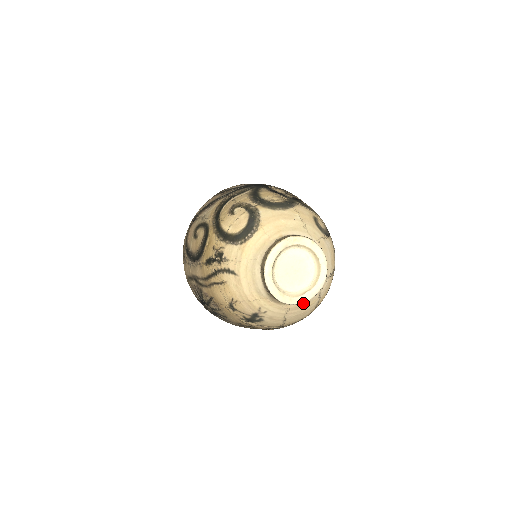
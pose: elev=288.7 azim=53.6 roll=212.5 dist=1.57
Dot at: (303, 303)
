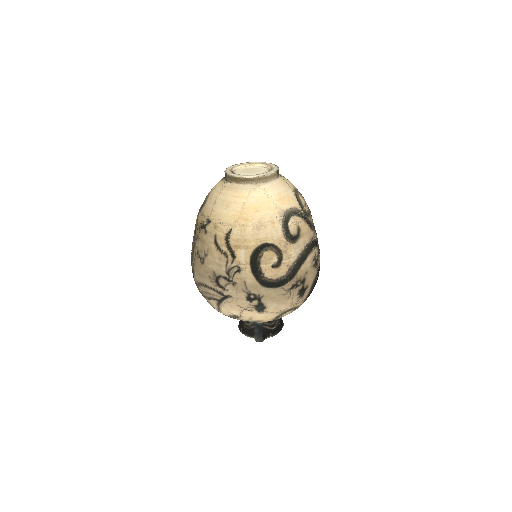
Dot at: (234, 187)
